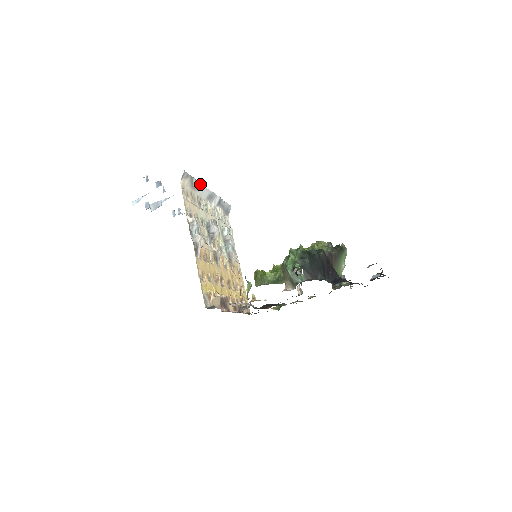
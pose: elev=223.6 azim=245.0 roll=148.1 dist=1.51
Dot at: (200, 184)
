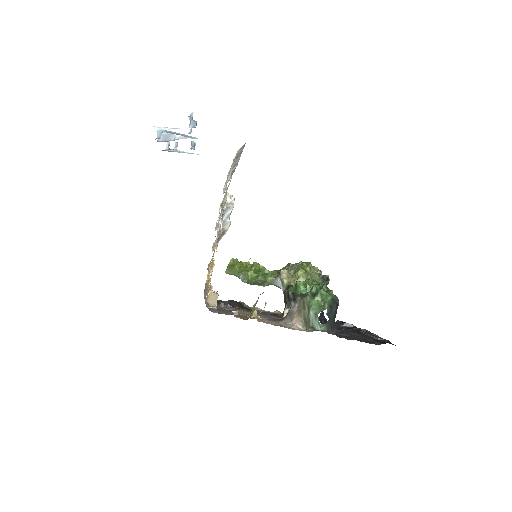
Dot at: (241, 153)
